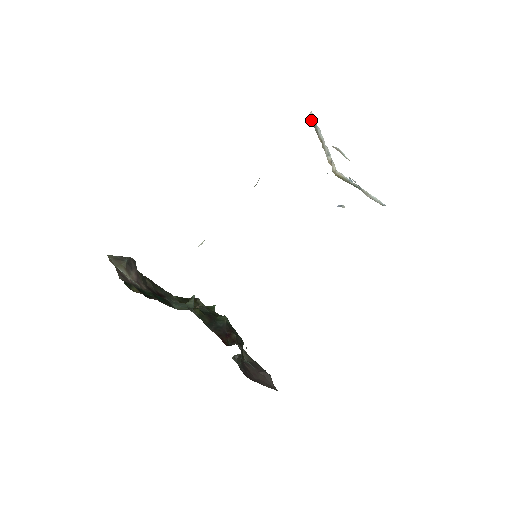
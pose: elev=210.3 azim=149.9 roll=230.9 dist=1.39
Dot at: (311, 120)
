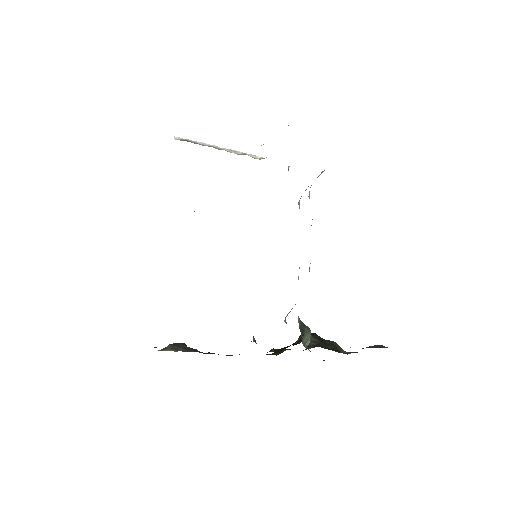
Dot at: (180, 140)
